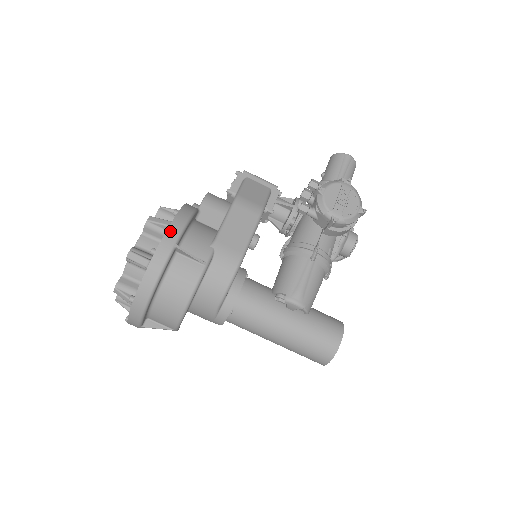
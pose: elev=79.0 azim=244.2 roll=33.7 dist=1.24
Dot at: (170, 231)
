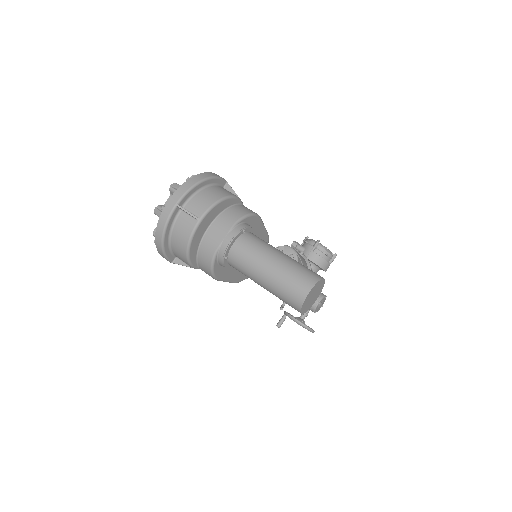
Dot at: occluded
